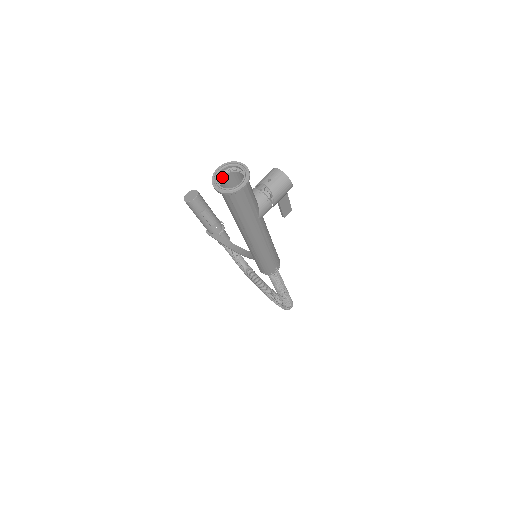
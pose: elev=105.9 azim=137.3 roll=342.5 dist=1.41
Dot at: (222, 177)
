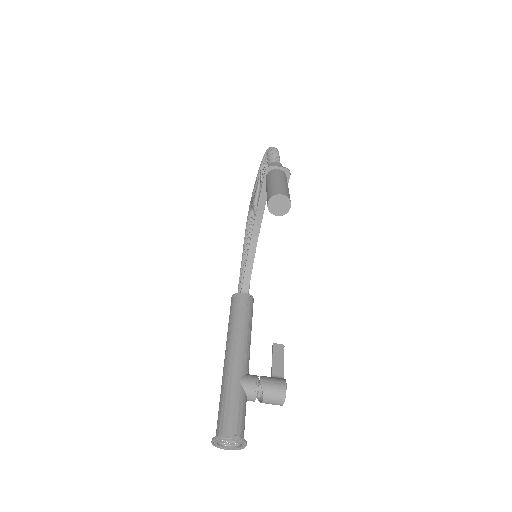
Dot at: (229, 433)
